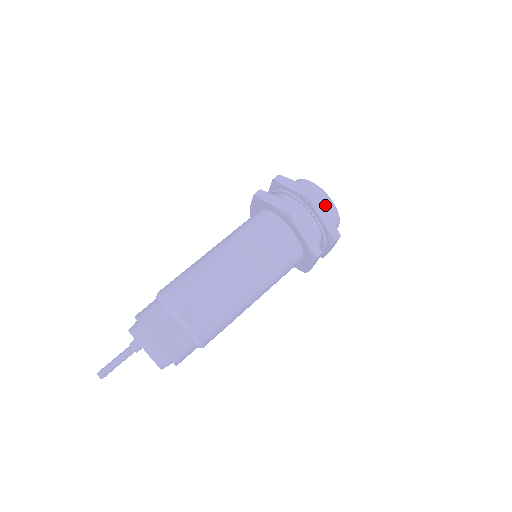
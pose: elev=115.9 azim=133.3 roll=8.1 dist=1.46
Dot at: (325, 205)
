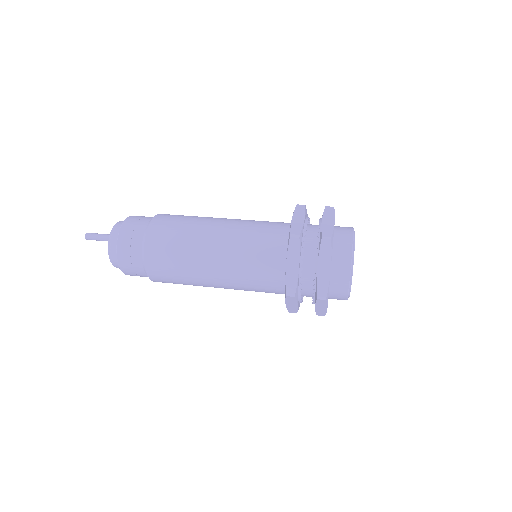
Dot at: (340, 262)
